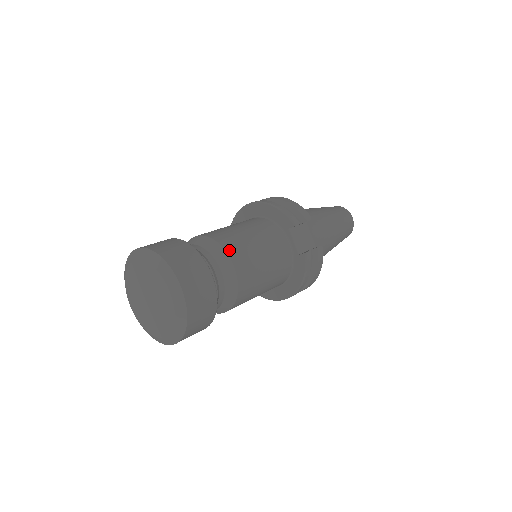
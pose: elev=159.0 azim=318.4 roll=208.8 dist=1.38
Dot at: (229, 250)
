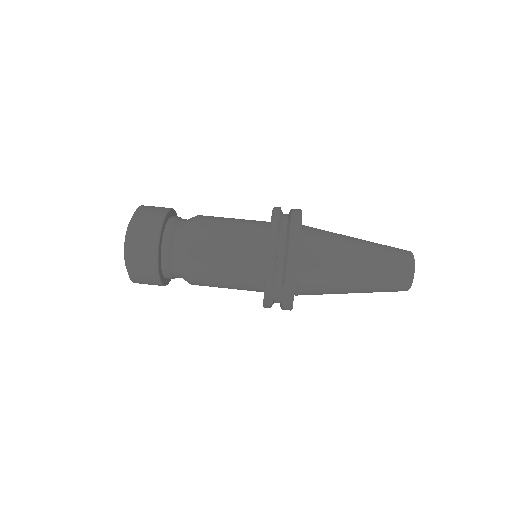
Dot at: (191, 264)
